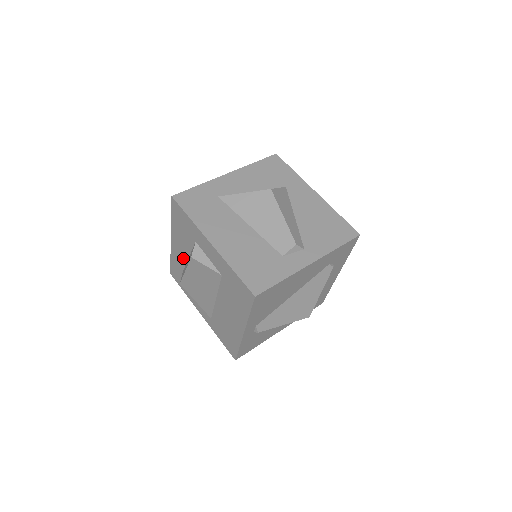
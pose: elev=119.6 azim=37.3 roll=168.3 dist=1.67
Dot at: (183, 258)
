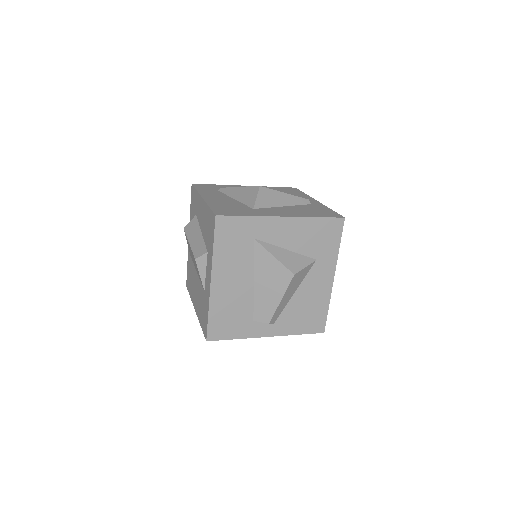
Dot at: (200, 219)
